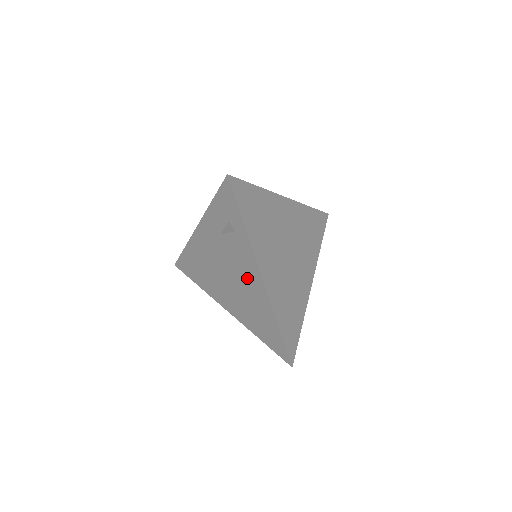
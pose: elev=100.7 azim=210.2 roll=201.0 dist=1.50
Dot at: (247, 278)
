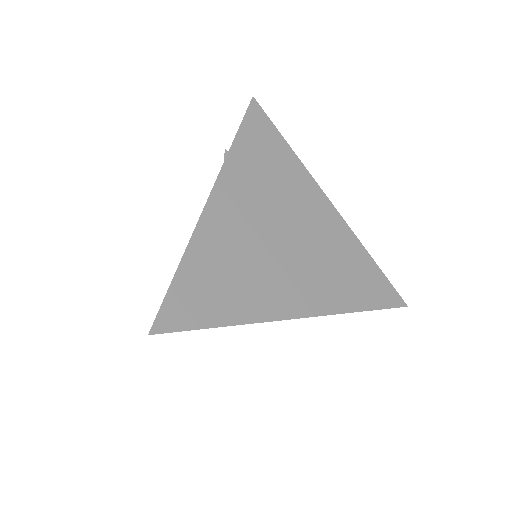
Dot at: occluded
